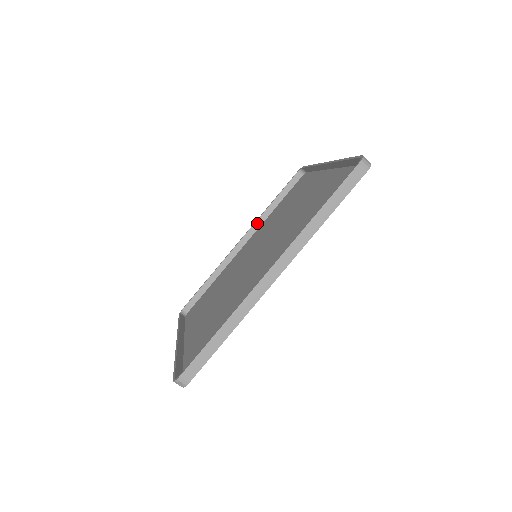
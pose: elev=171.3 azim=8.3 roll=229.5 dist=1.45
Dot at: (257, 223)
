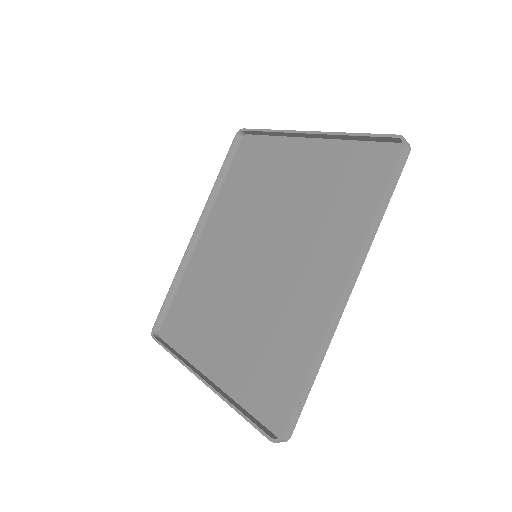
Dot at: (208, 206)
